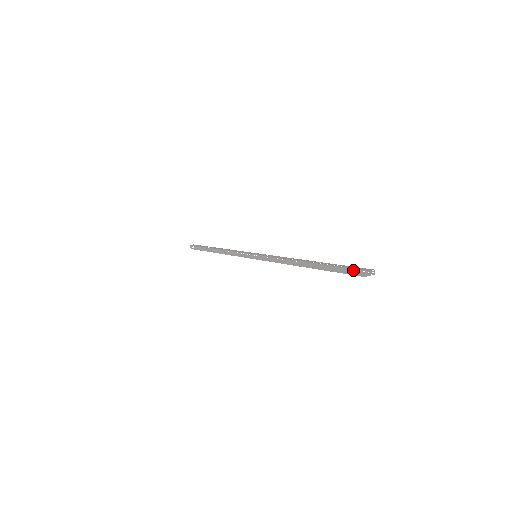
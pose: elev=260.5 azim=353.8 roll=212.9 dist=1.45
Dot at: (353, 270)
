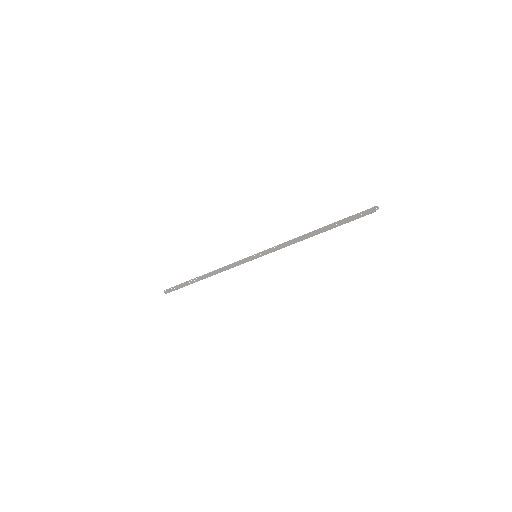
Dot at: (362, 213)
